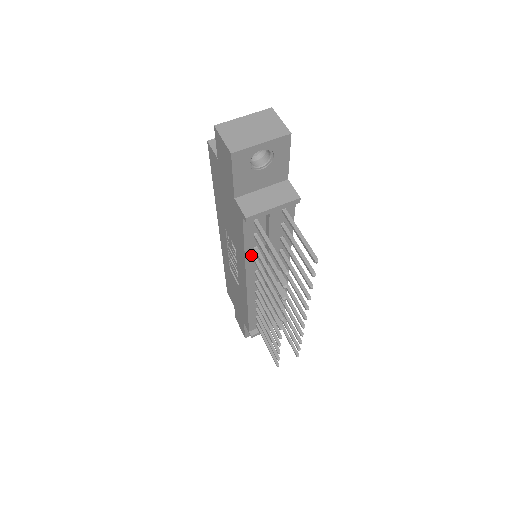
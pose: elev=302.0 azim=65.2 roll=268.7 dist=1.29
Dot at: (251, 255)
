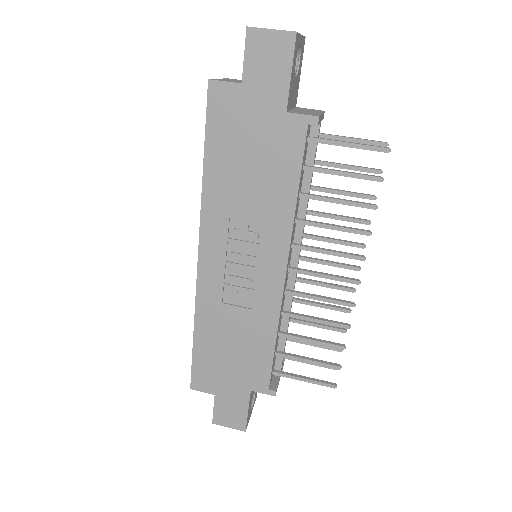
Dot at: (296, 207)
